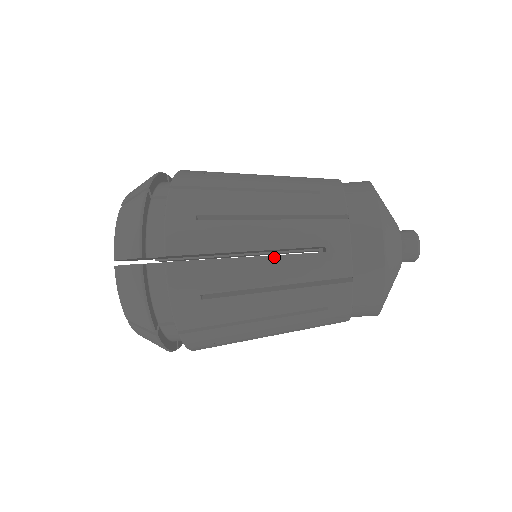
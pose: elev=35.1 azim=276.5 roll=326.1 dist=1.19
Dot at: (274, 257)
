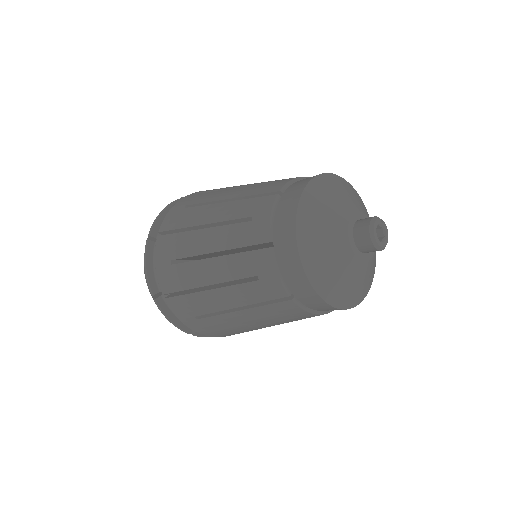
Dot at: (261, 324)
